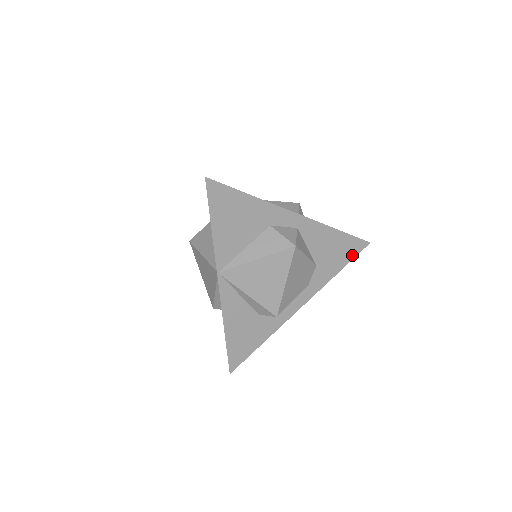
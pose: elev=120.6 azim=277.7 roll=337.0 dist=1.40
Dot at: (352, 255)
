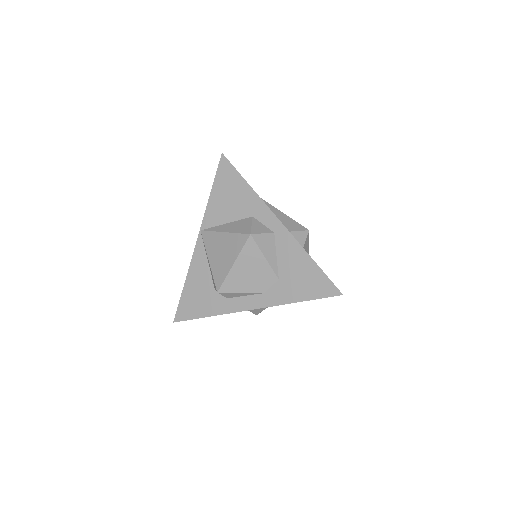
Dot at: (318, 294)
